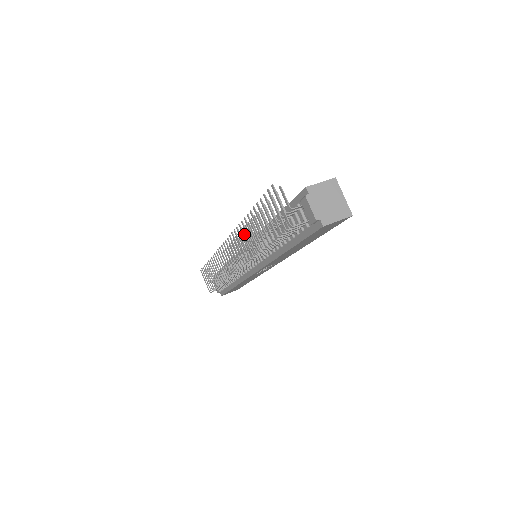
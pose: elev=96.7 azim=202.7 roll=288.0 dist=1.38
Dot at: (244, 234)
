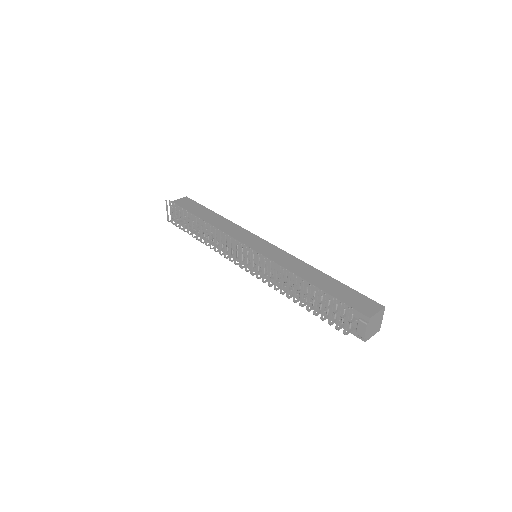
Dot at: occluded
